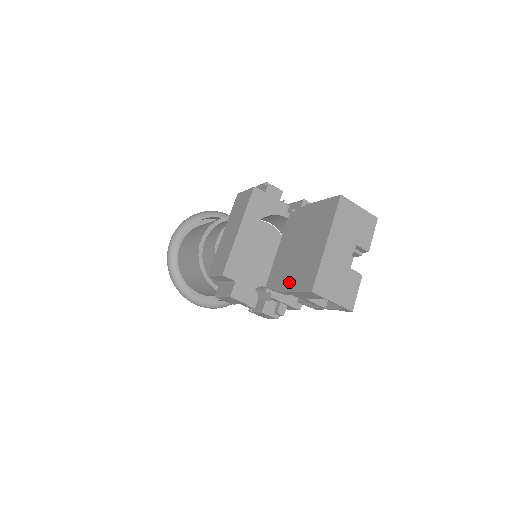
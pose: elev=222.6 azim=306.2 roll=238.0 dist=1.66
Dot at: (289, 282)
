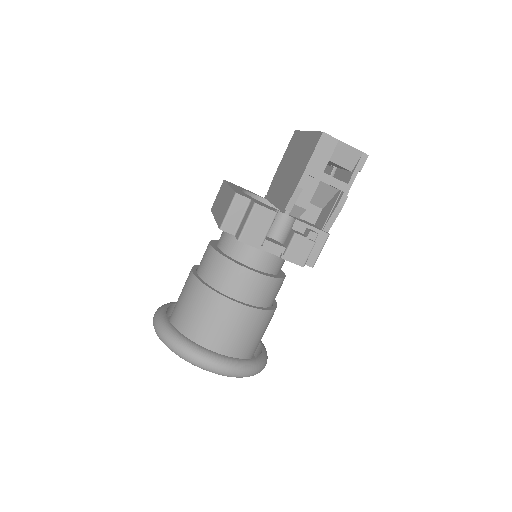
Dot at: (300, 171)
